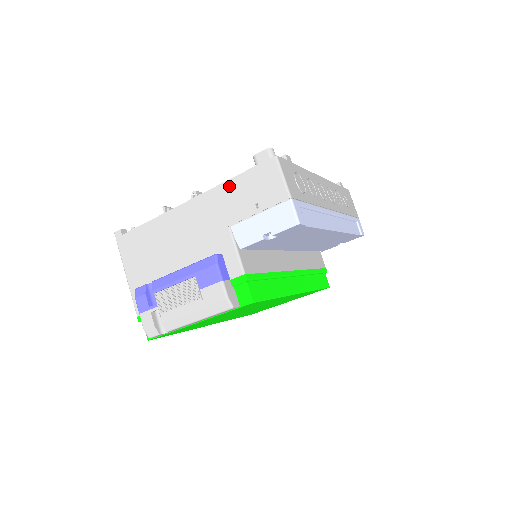
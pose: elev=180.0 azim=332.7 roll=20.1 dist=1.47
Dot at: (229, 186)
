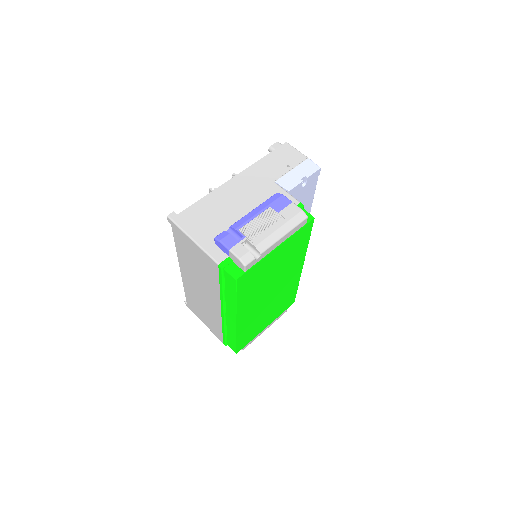
Dot at: (262, 162)
